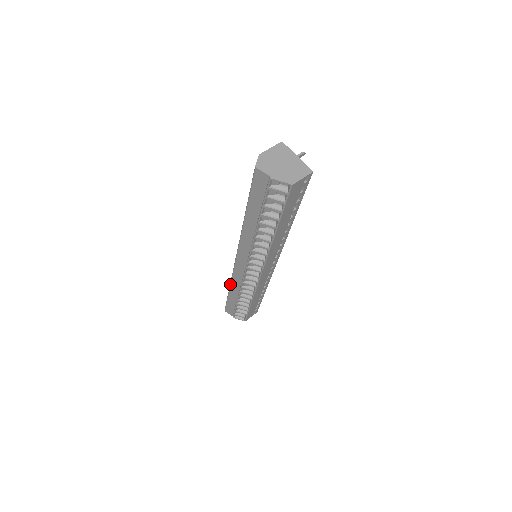
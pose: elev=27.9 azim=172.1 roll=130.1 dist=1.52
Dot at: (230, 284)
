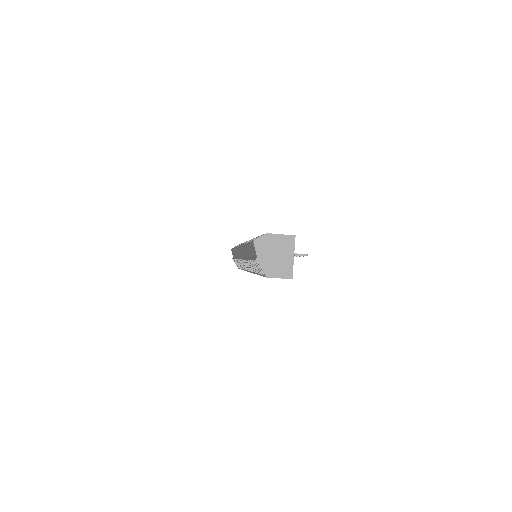
Dot at: (235, 247)
